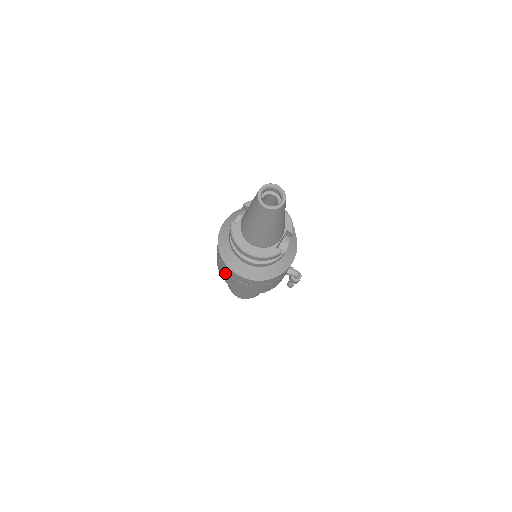
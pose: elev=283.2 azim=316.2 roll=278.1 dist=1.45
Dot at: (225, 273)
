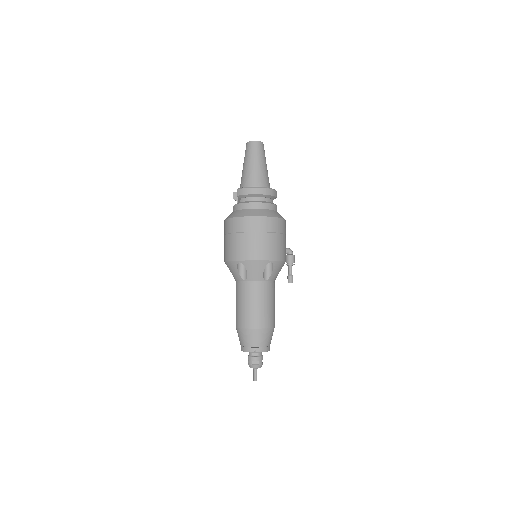
Dot at: (252, 238)
